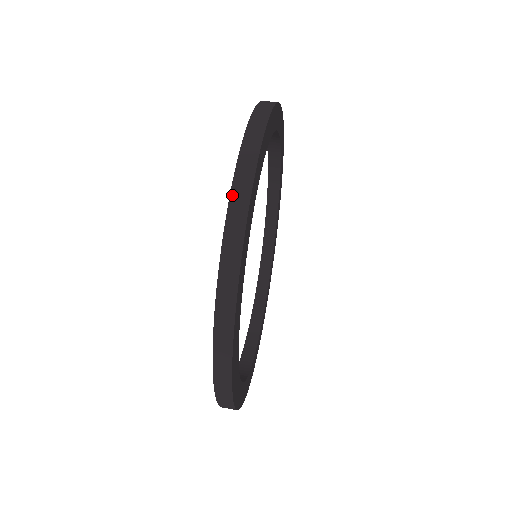
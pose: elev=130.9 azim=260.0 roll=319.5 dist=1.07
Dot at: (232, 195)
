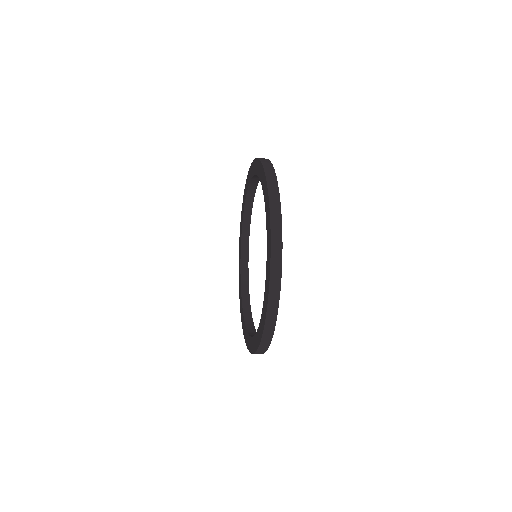
Dot at: (268, 182)
